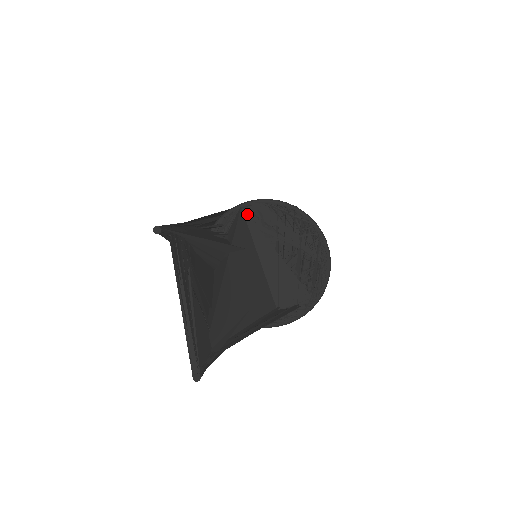
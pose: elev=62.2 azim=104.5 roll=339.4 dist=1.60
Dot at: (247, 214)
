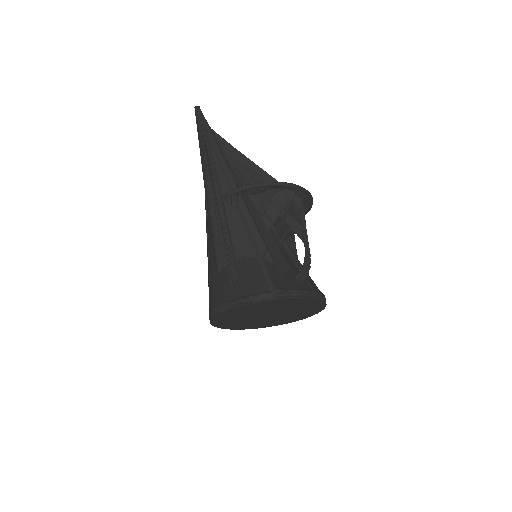
Dot at: occluded
